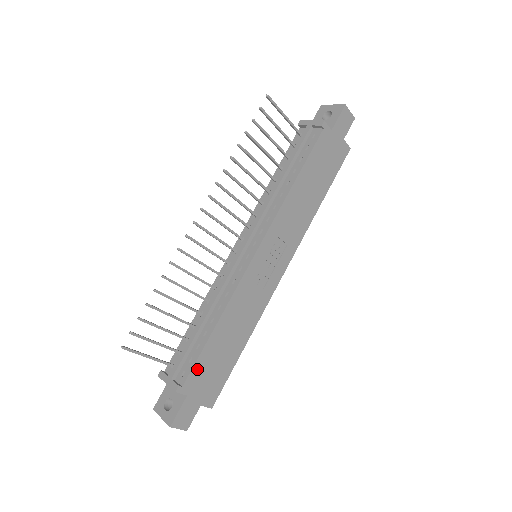
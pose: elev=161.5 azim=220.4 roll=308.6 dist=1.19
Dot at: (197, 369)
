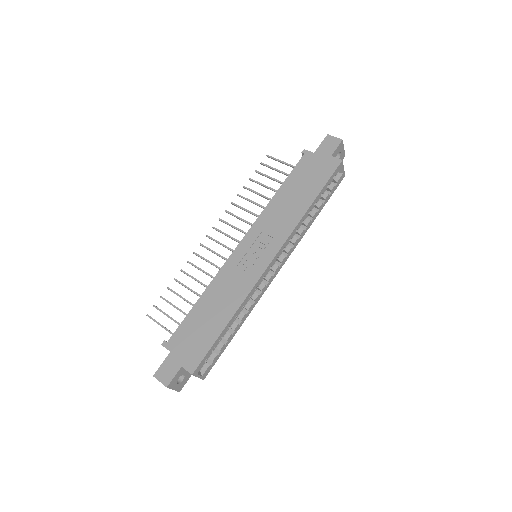
Dot at: (181, 330)
